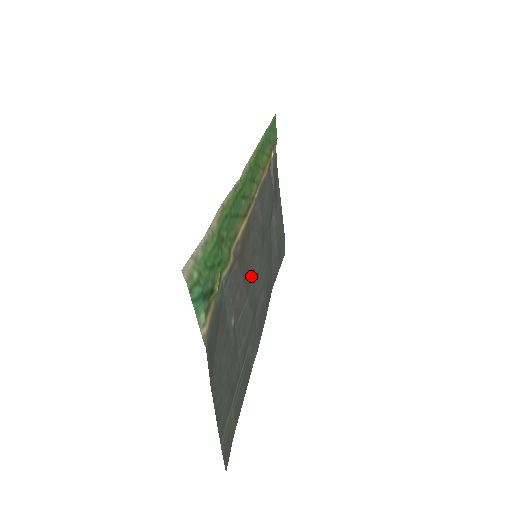
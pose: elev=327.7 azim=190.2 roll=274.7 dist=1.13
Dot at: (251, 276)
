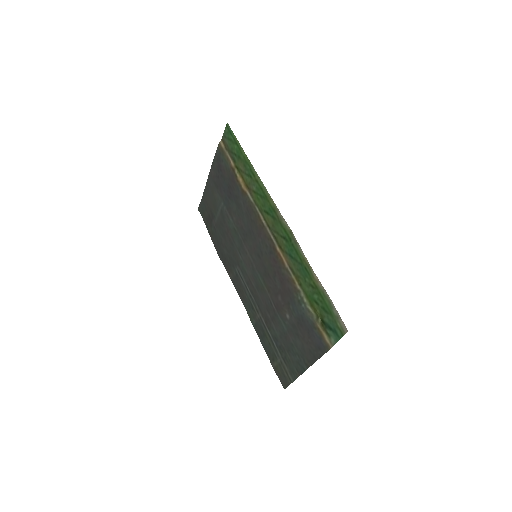
Dot at: (260, 272)
